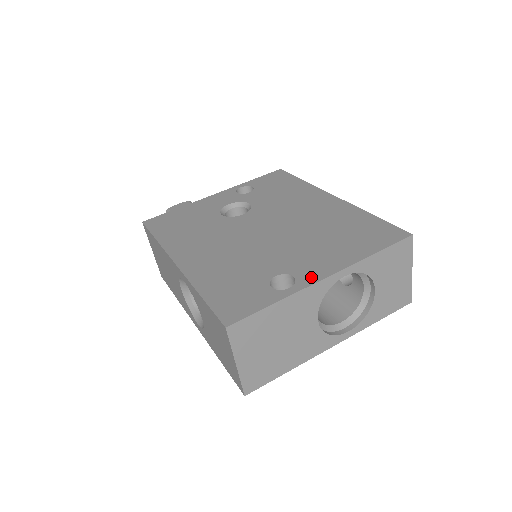
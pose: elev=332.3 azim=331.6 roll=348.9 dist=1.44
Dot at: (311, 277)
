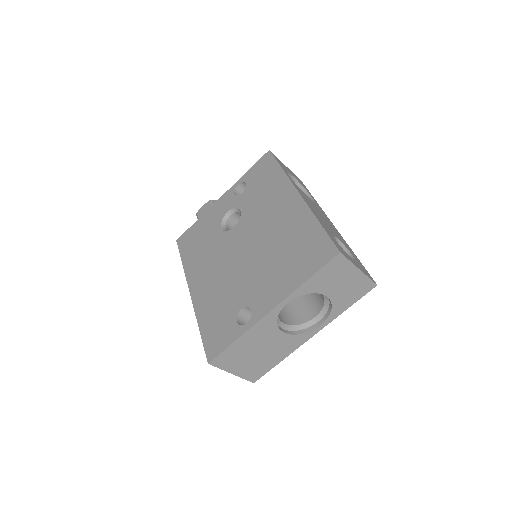
Dot at: (261, 311)
